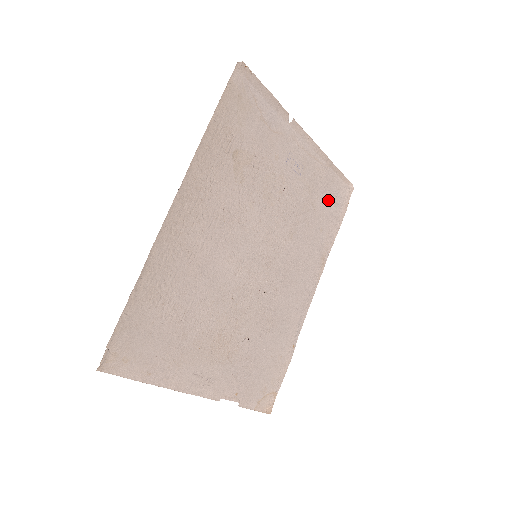
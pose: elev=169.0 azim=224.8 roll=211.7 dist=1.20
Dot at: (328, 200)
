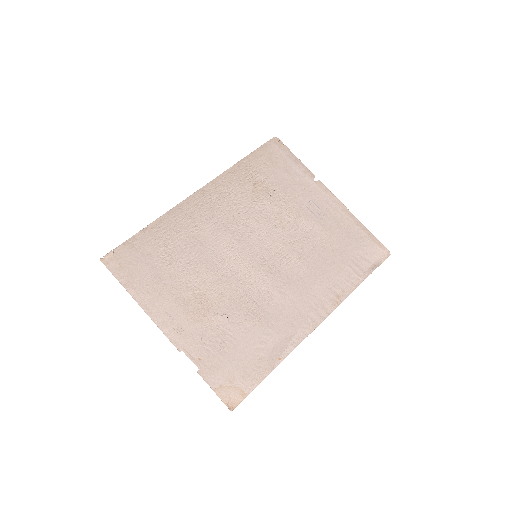
Dot at: (352, 251)
